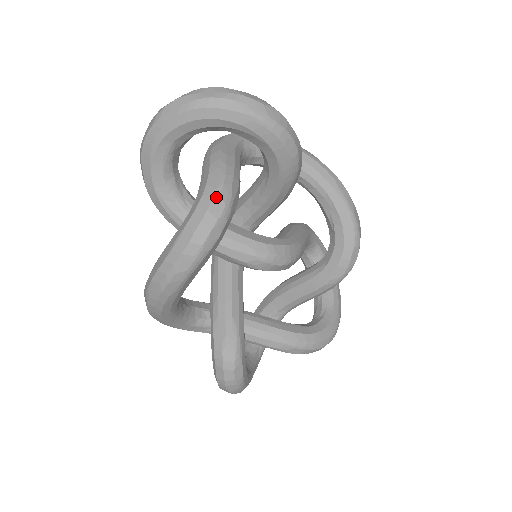
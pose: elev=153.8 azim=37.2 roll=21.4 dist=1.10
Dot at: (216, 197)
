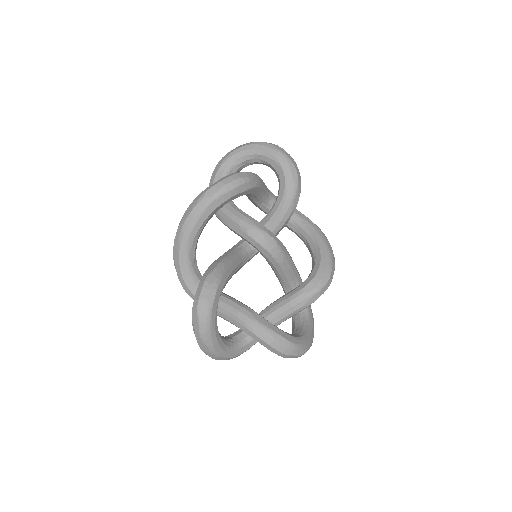
Dot at: (244, 172)
